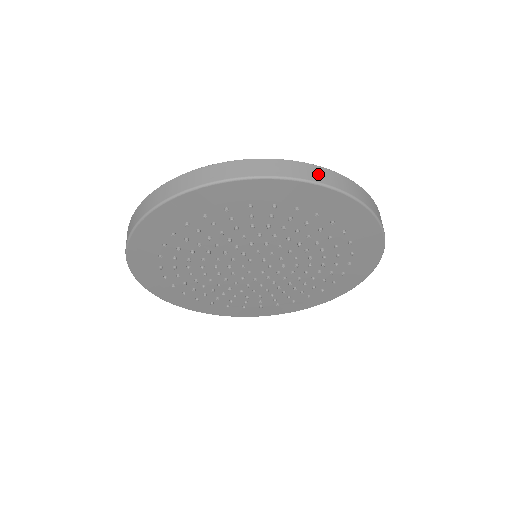
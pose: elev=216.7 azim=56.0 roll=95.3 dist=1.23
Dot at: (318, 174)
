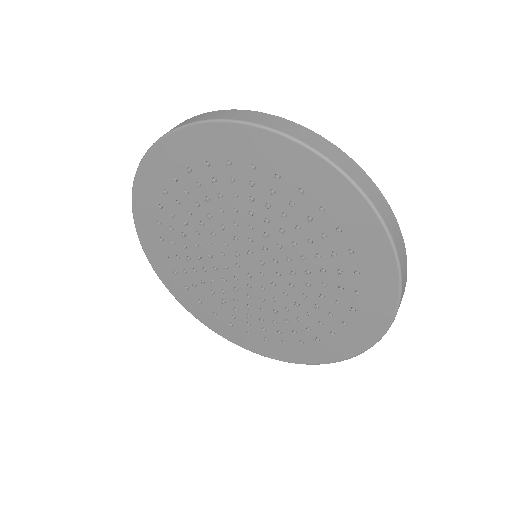
Dot at: (234, 114)
